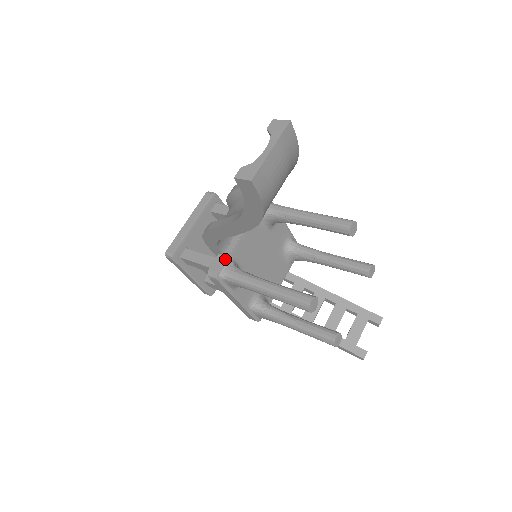
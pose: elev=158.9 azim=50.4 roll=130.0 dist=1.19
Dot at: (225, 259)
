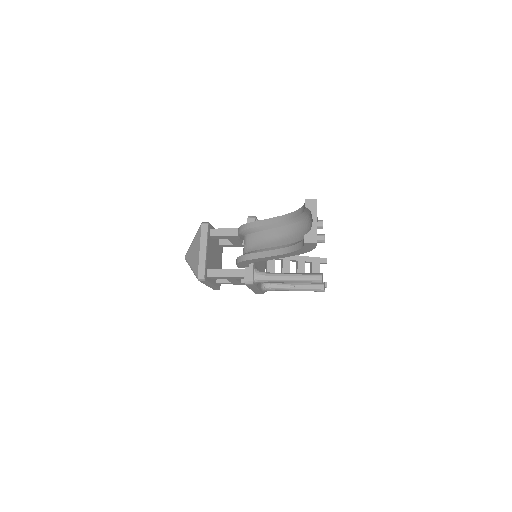
Dot at: (253, 270)
